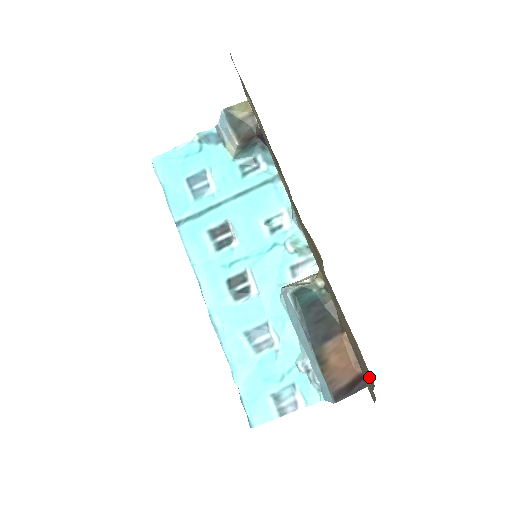
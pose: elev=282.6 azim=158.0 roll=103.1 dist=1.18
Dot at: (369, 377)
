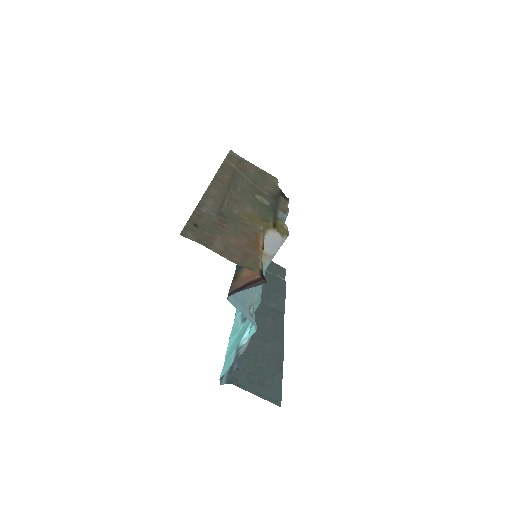
Dot at: (247, 263)
